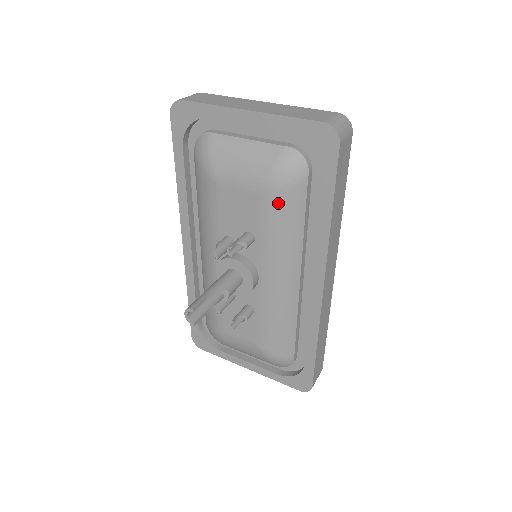
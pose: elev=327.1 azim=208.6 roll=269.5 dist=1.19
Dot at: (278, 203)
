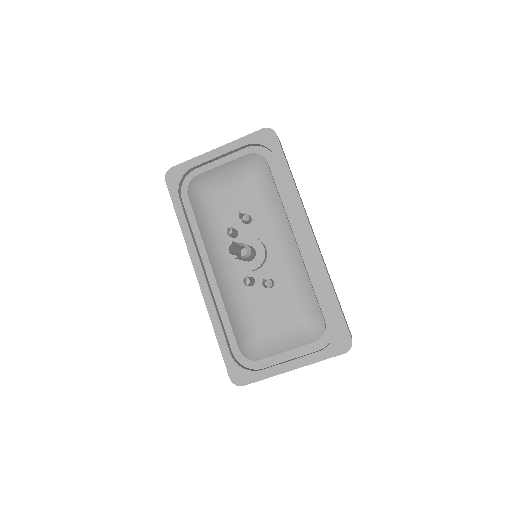
Dot at: (257, 183)
